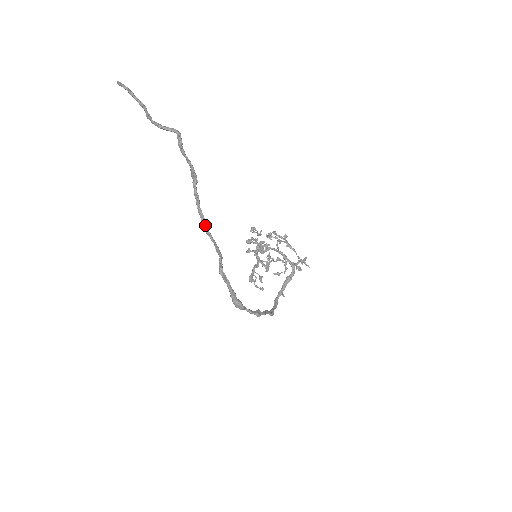
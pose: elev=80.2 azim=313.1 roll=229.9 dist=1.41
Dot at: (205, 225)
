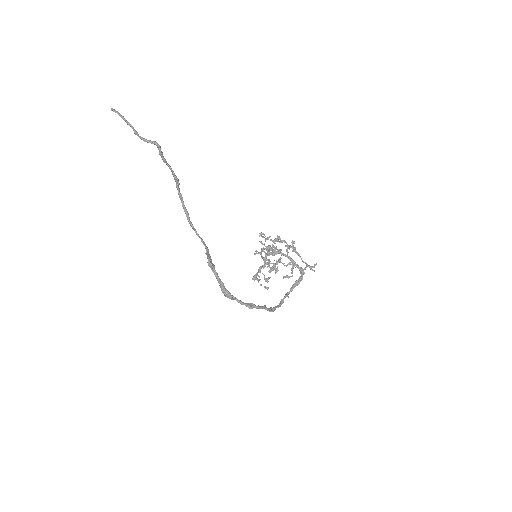
Dot at: (189, 221)
